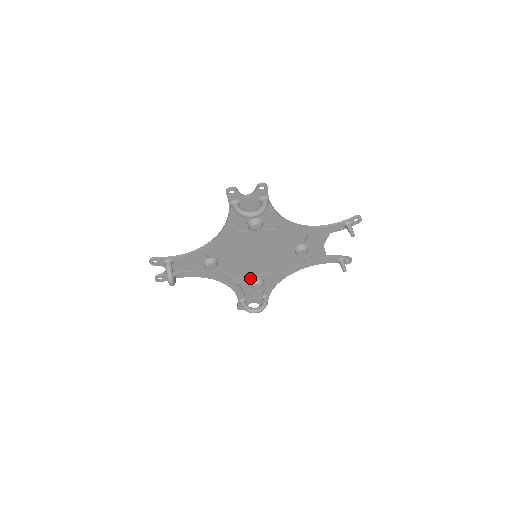
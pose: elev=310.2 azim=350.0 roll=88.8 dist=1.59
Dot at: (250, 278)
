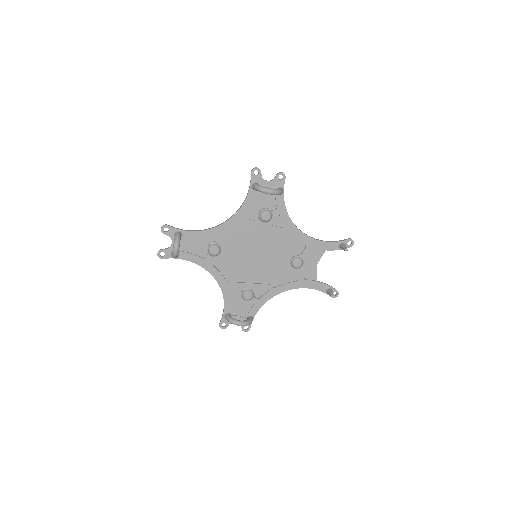
Dot at: (243, 284)
